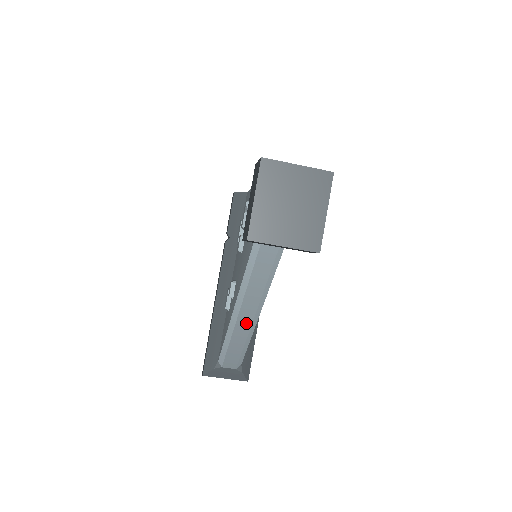
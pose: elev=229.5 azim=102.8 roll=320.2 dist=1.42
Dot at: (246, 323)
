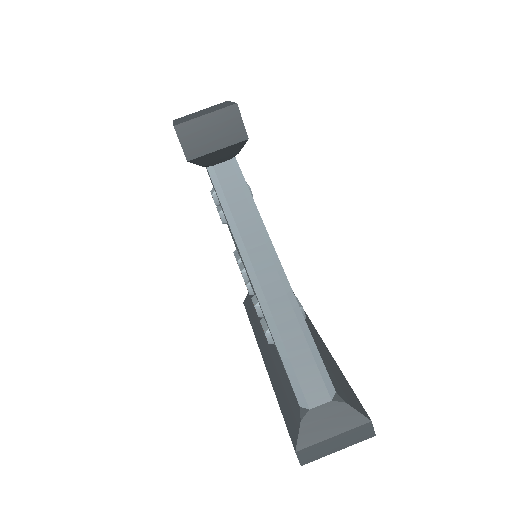
Dot at: (278, 293)
